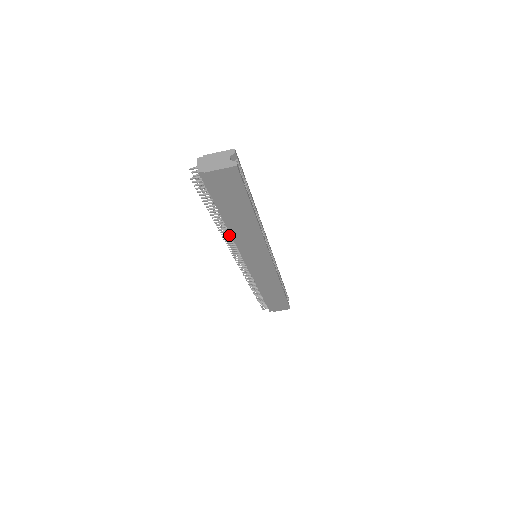
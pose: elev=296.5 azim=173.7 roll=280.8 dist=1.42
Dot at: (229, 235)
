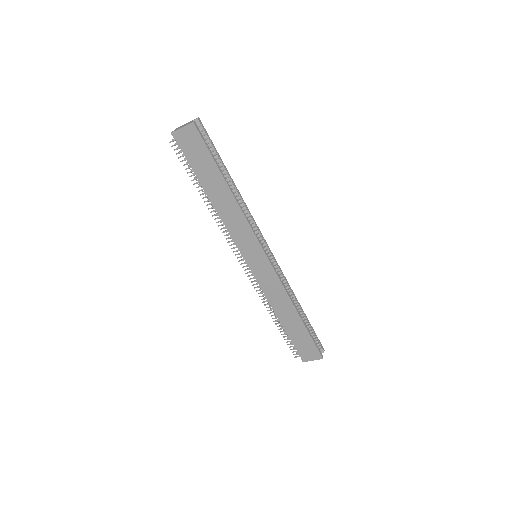
Dot at: (219, 217)
